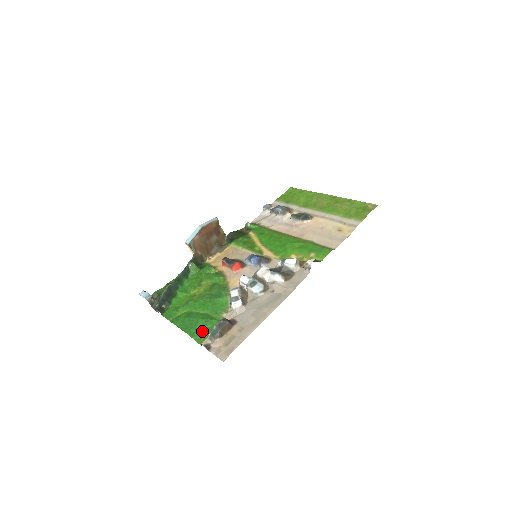
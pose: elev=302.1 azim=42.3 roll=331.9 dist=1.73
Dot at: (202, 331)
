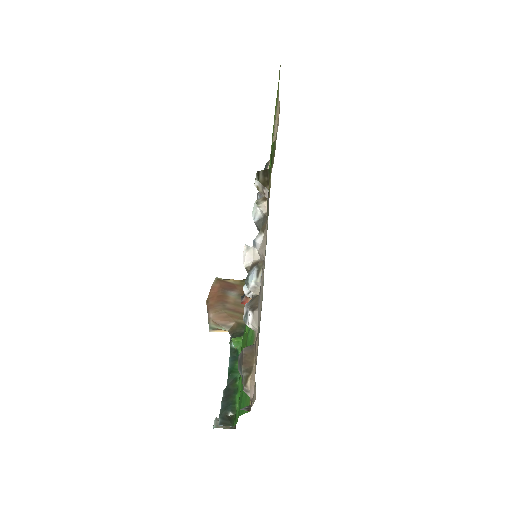
Dot at: occluded
